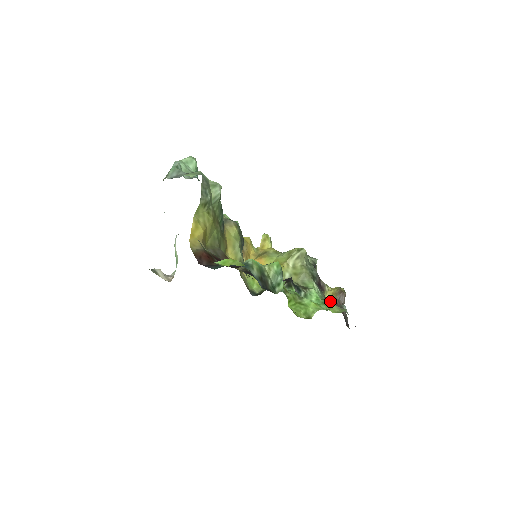
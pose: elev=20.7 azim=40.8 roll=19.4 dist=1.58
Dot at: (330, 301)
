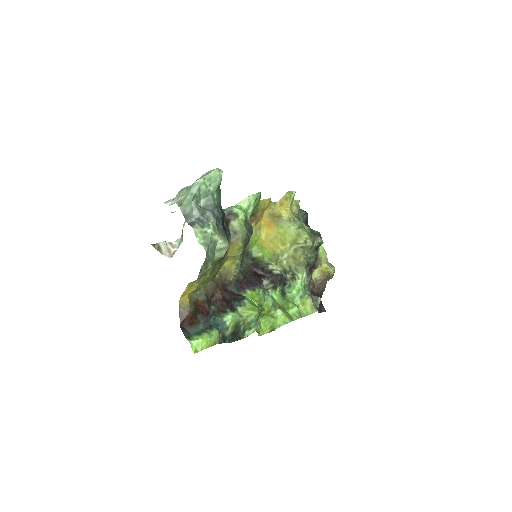
Dot at: (316, 278)
